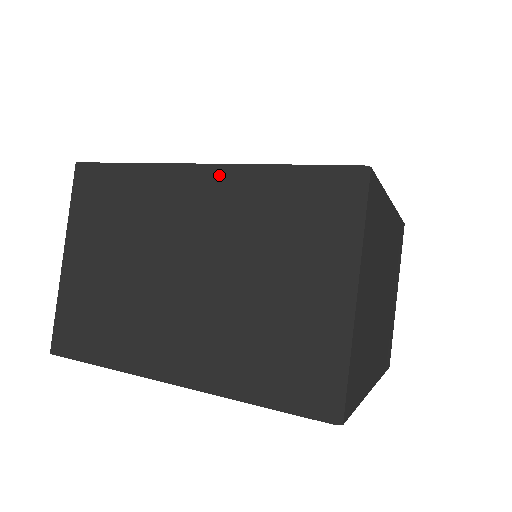
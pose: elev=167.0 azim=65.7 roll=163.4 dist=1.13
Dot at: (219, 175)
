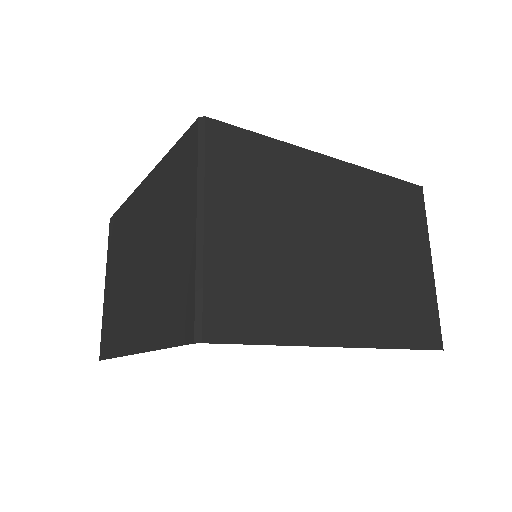
Dot at: (348, 171)
